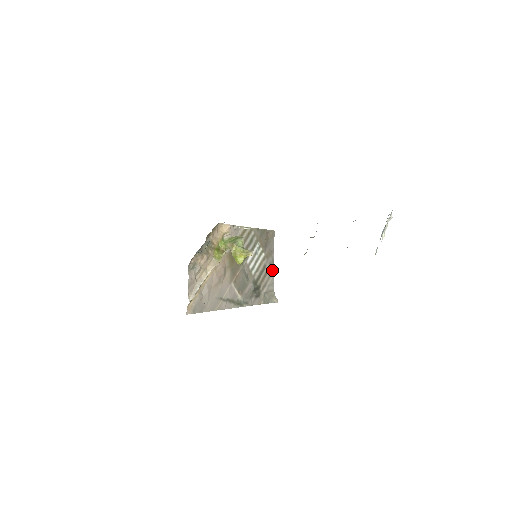
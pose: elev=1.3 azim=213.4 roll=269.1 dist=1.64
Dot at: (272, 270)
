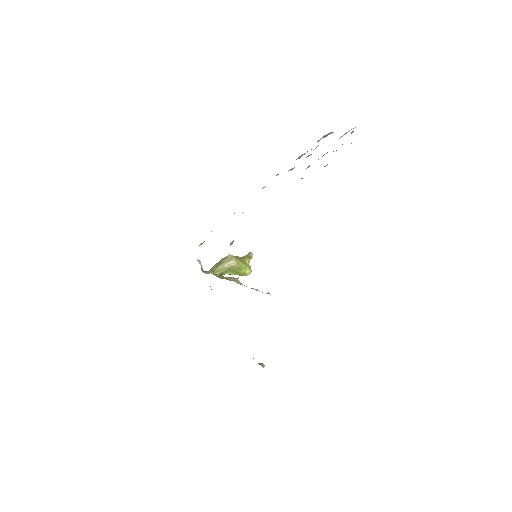
Dot at: occluded
